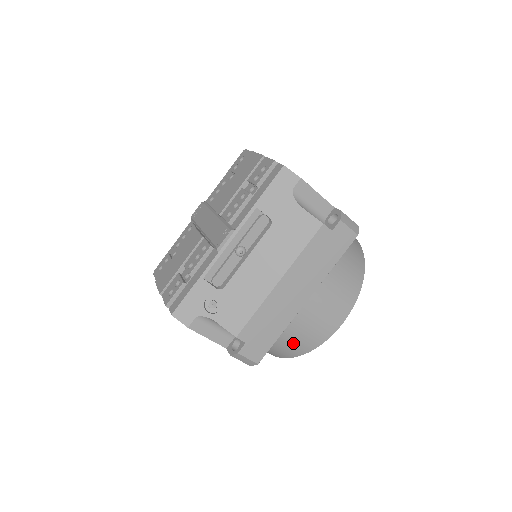
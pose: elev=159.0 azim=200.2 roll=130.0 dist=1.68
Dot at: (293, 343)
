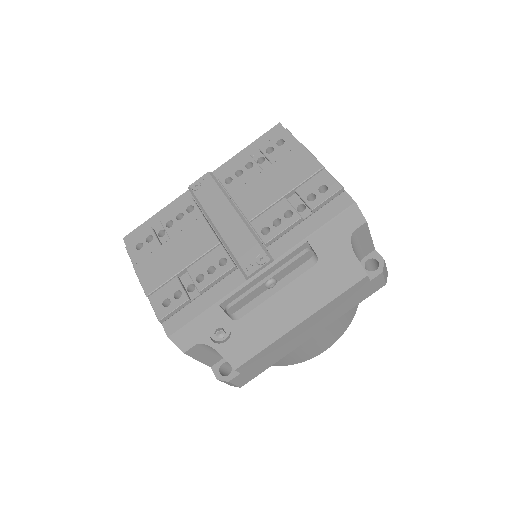
Dot at: occluded
